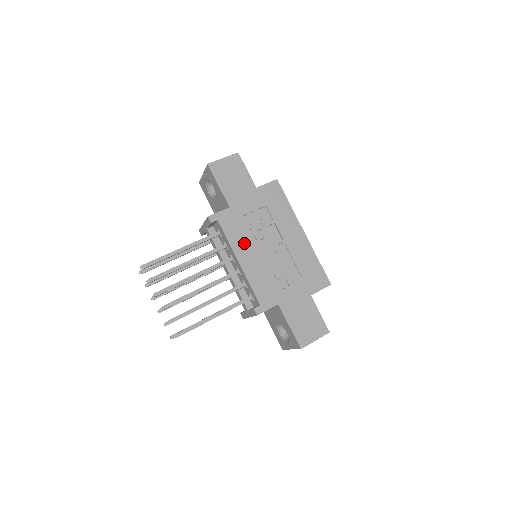
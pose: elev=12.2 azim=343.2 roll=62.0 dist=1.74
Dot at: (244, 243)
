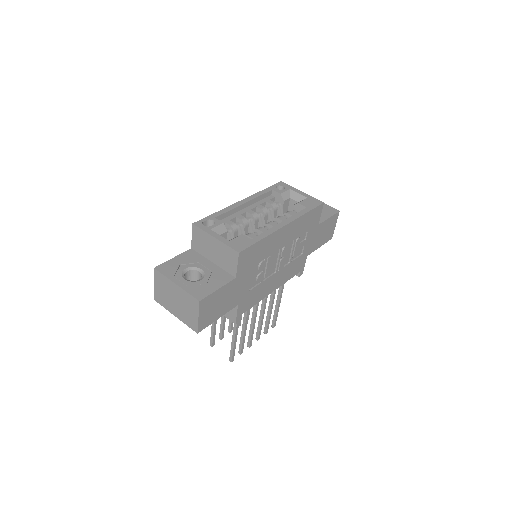
Dot at: (265, 288)
